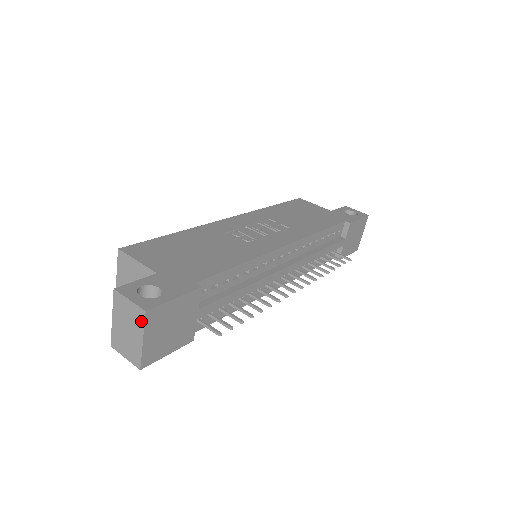
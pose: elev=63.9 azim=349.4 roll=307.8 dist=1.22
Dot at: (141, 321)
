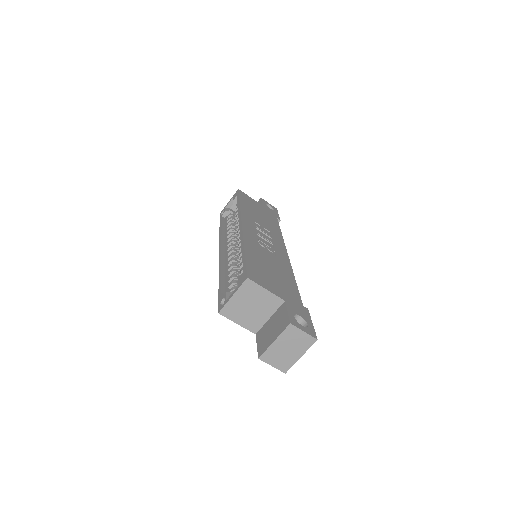
Dot at: (309, 345)
